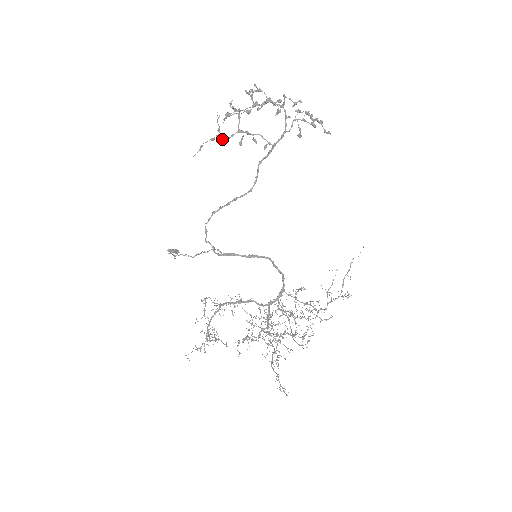
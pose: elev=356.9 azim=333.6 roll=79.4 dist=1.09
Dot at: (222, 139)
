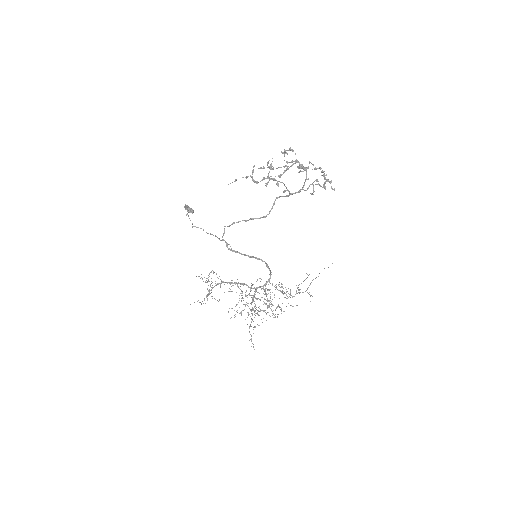
Dot at: (254, 181)
